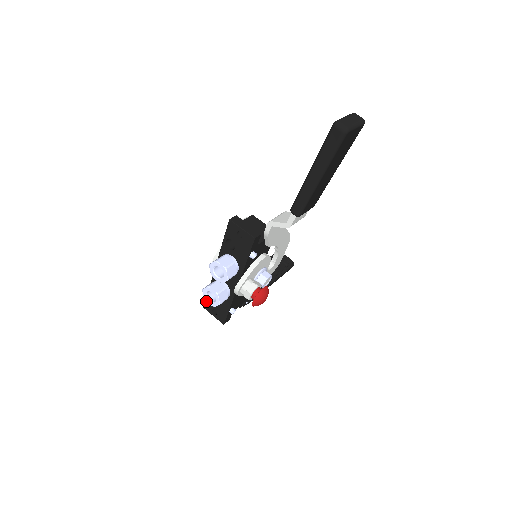
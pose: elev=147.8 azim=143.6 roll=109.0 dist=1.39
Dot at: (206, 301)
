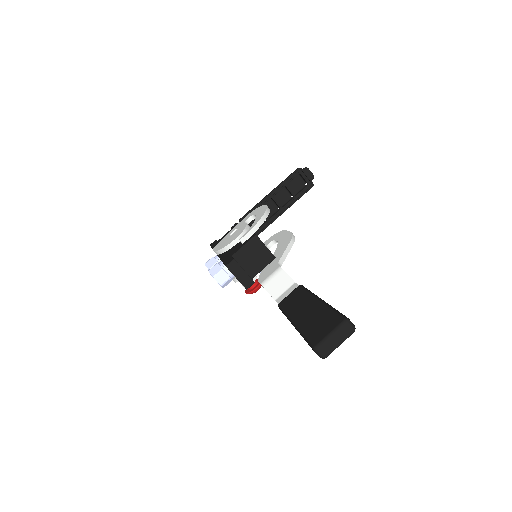
Dot at: occluded
